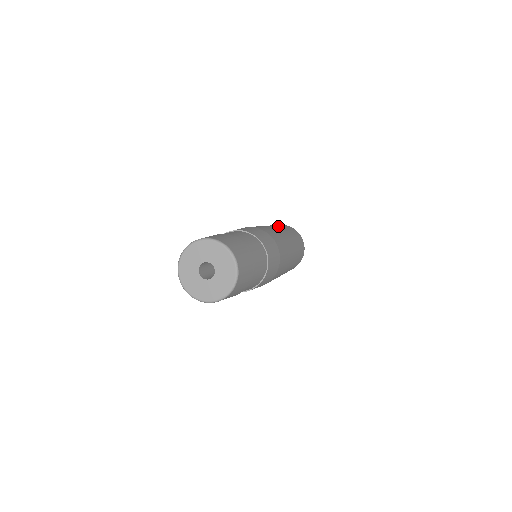
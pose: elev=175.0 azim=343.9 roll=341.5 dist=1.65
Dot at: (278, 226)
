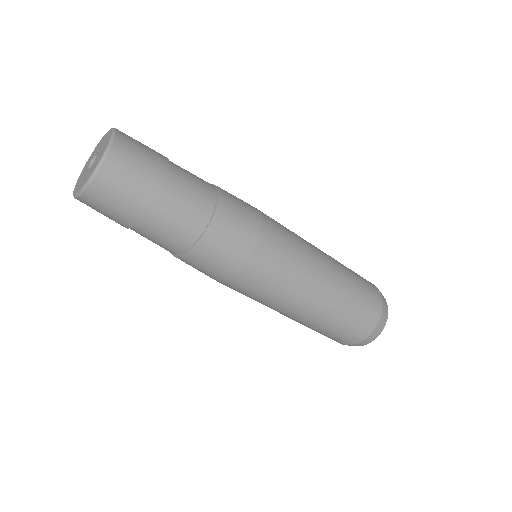
Dot at: occluded
